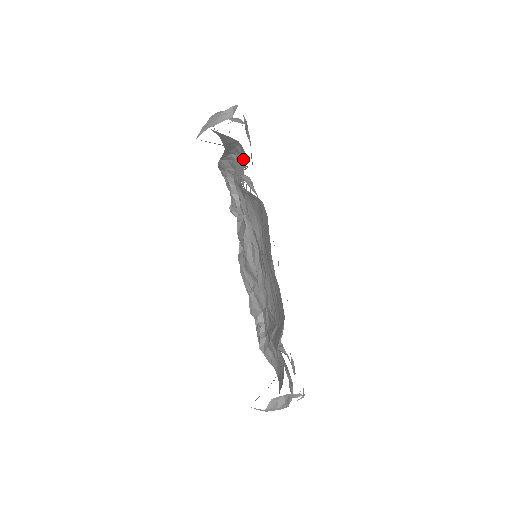
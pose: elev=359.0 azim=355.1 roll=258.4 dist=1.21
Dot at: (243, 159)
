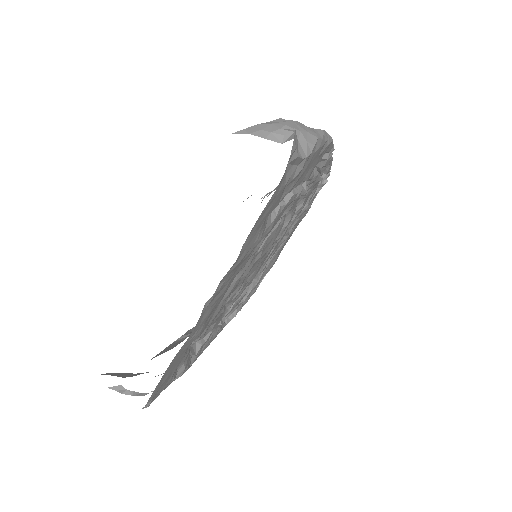
Dot at: occluded
